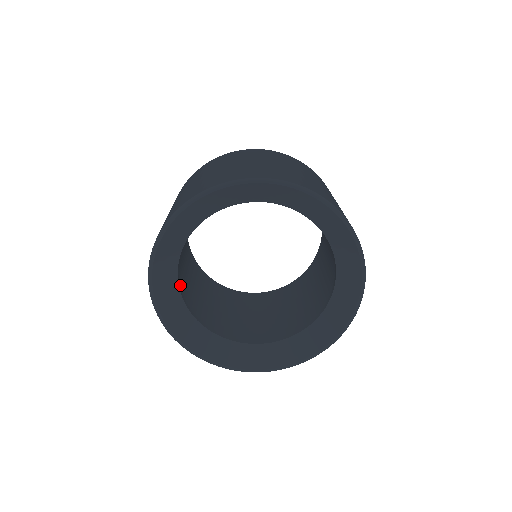
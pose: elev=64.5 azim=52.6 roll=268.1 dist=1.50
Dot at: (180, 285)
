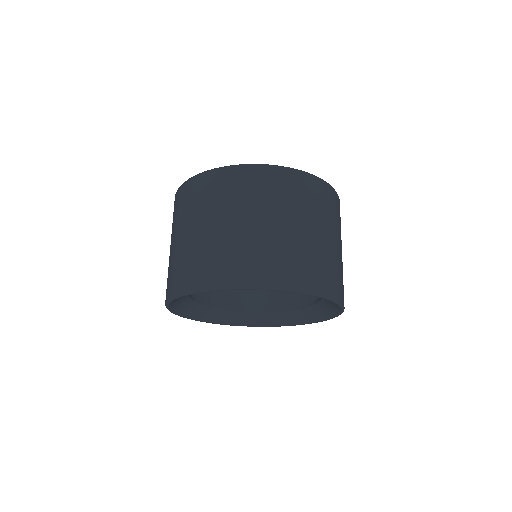
Dot at: occluded
